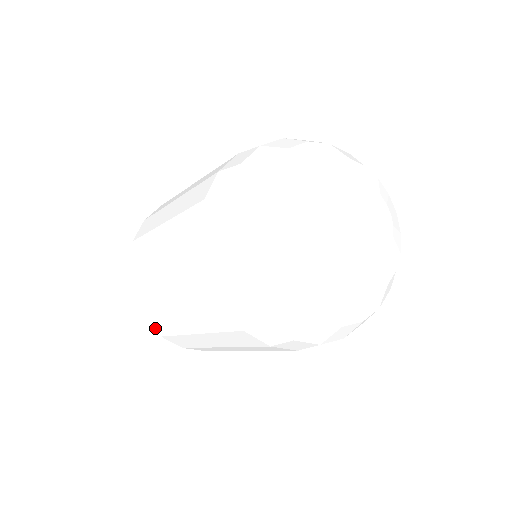
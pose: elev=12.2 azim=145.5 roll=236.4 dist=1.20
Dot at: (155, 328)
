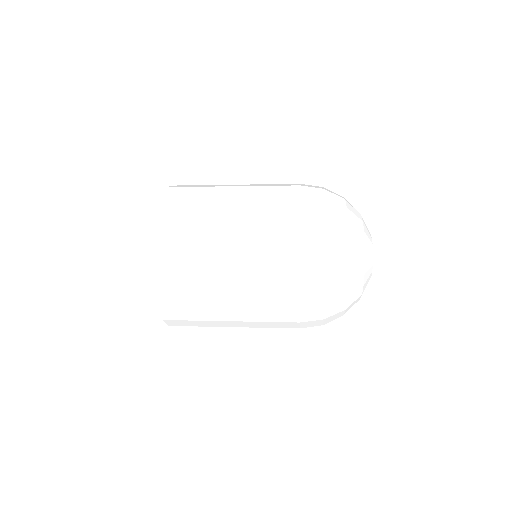
Dot at: (157, 275)
